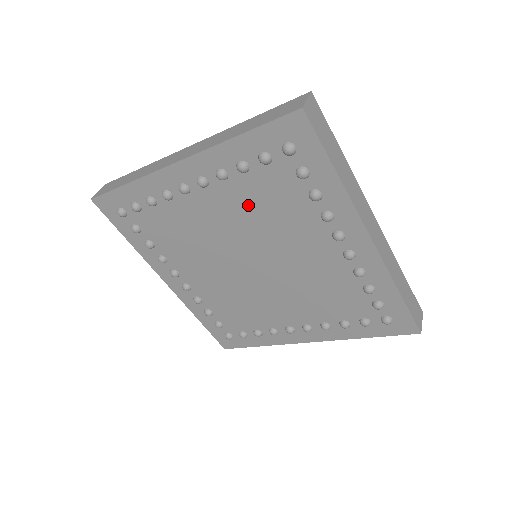
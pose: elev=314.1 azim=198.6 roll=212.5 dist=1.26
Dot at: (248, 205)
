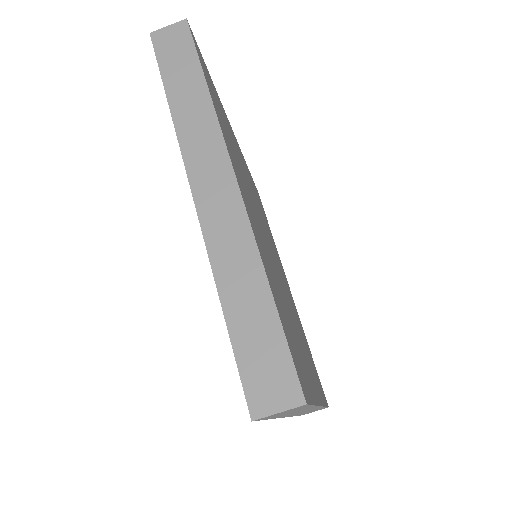
Dot at: occluded
